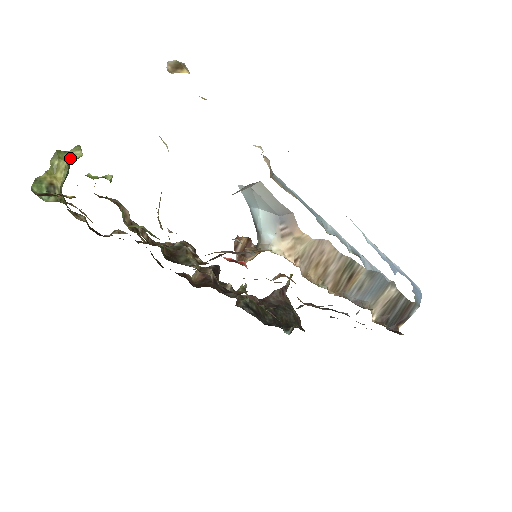
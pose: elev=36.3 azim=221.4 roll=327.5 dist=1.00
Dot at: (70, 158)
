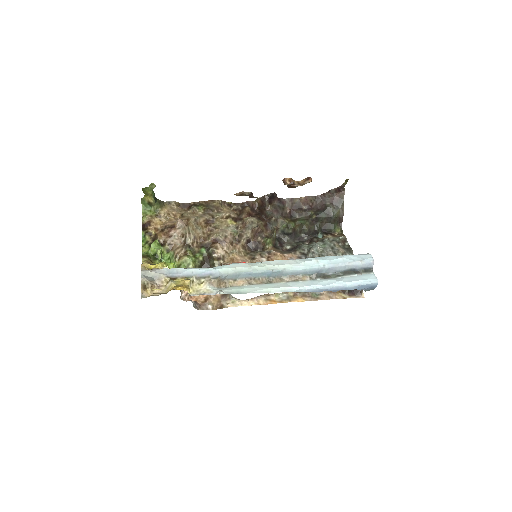
Dot at: (151, 189)
